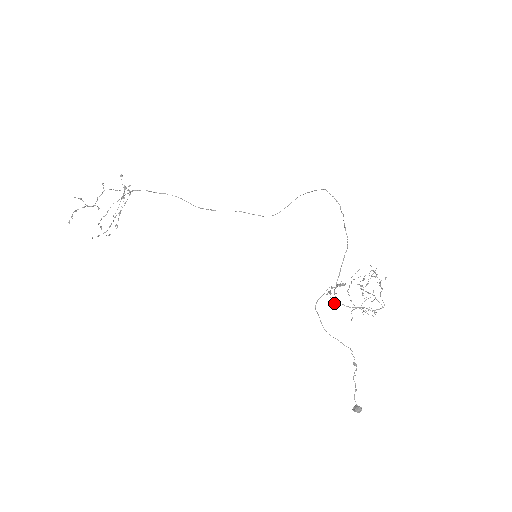
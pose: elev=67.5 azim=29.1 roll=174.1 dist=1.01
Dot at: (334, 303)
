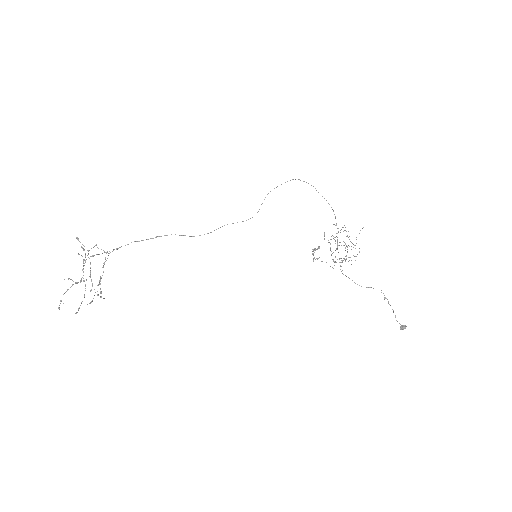
Dot at: occluded
